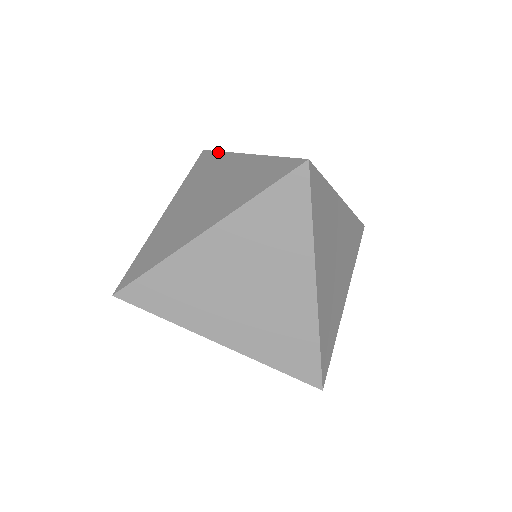
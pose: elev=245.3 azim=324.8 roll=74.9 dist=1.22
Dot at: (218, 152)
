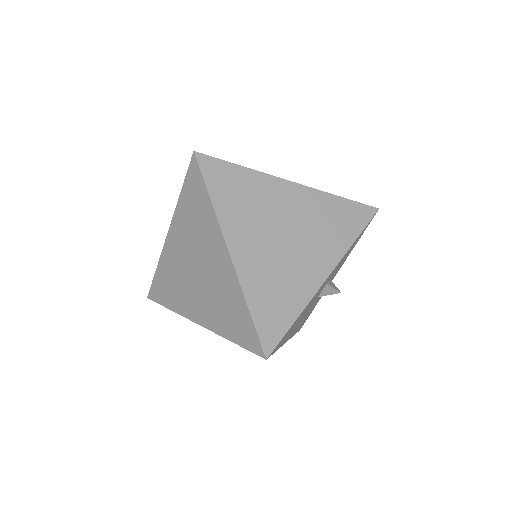
Dot at: occluded
